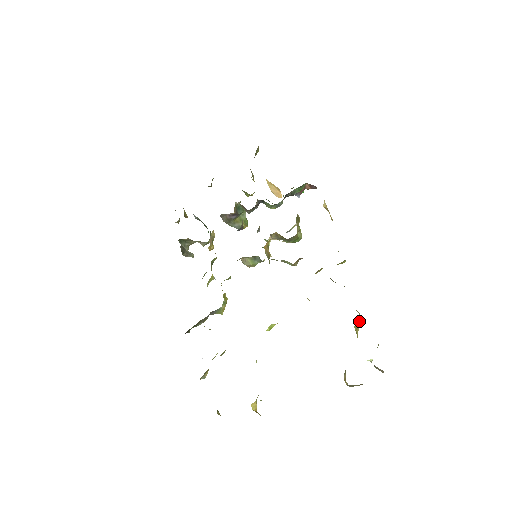
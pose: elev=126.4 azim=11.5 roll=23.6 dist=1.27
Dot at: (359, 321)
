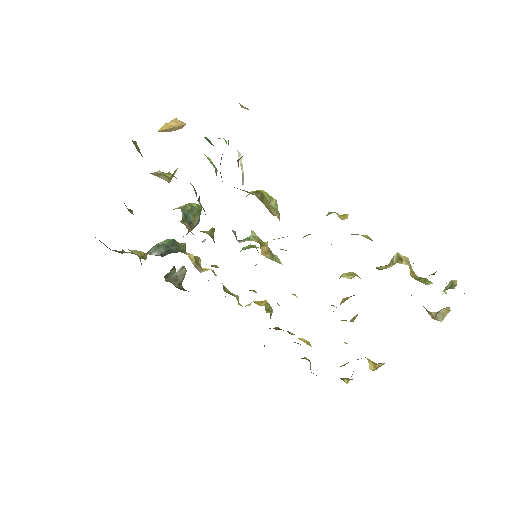
Dot at: (408, 263)
